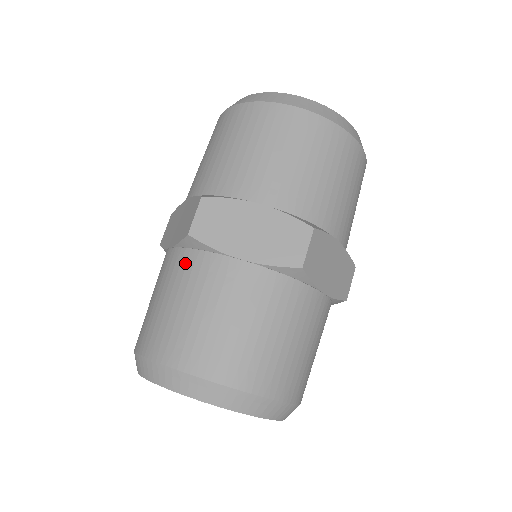
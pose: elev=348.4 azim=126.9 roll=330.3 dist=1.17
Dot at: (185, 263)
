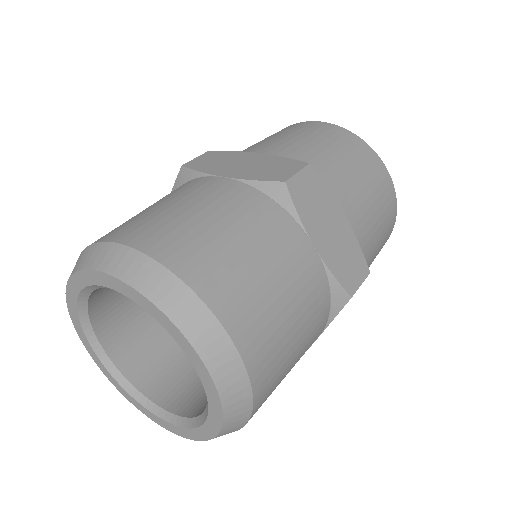
Dot at: occluded
